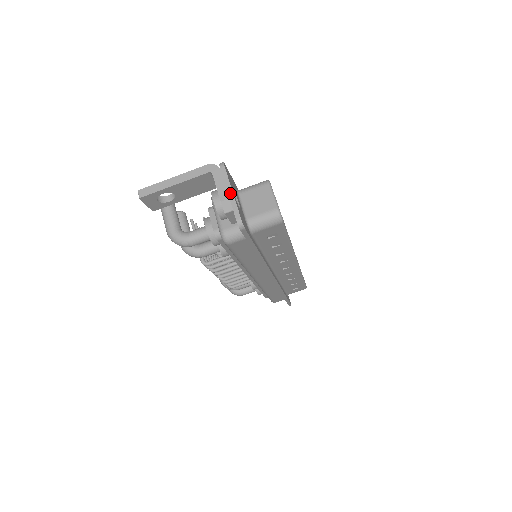
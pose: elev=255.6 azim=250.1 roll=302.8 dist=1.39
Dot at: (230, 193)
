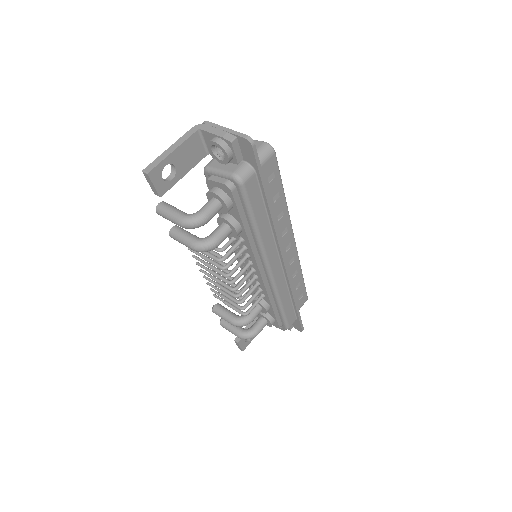
Dot at: (225, 129)
